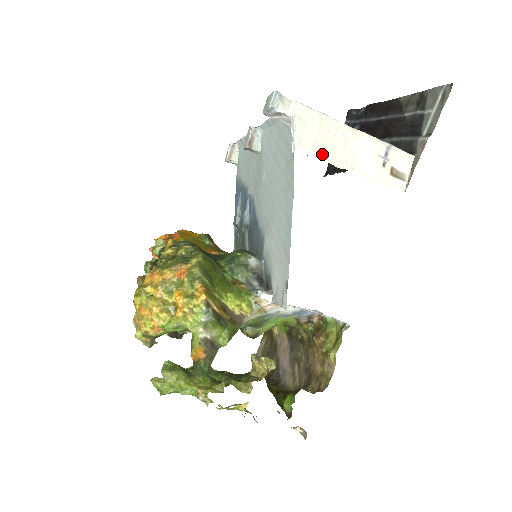
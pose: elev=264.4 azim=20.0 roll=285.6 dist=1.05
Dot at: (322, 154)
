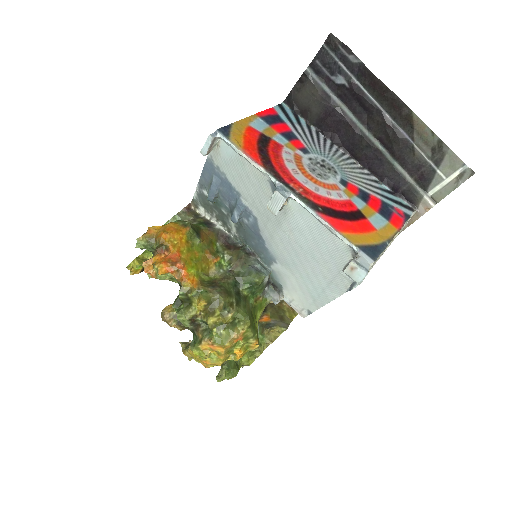
Dot at: occluded
